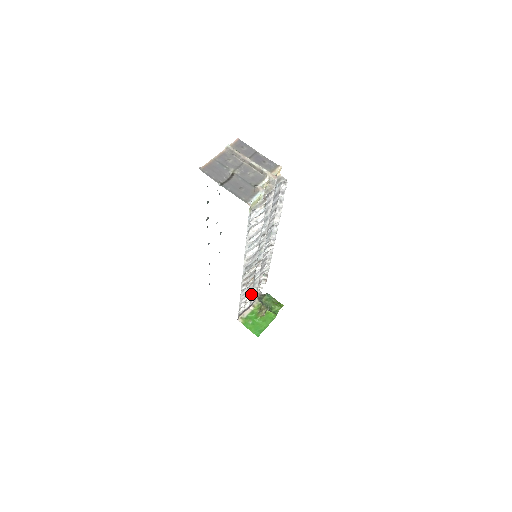
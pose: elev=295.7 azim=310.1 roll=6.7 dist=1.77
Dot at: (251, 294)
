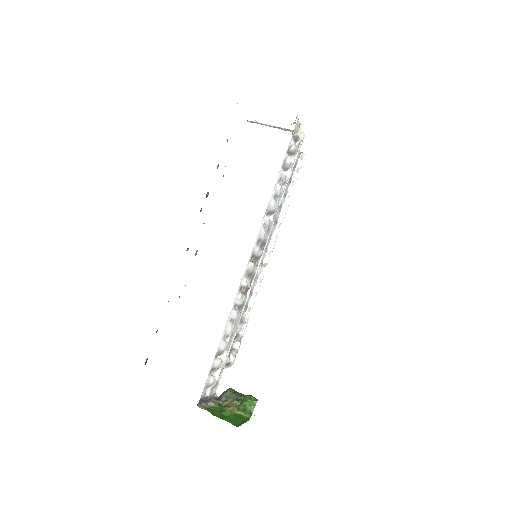
Dot at: (229, 345)
